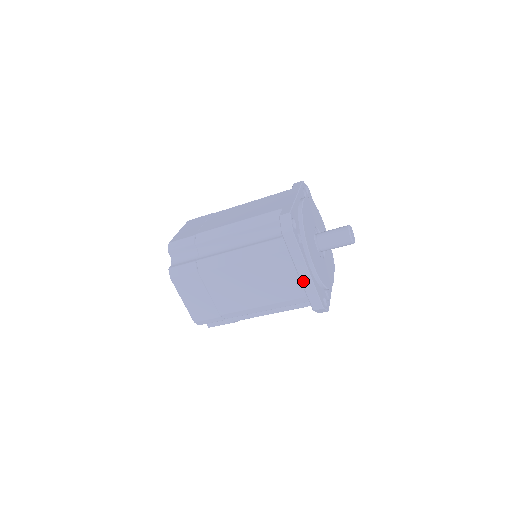
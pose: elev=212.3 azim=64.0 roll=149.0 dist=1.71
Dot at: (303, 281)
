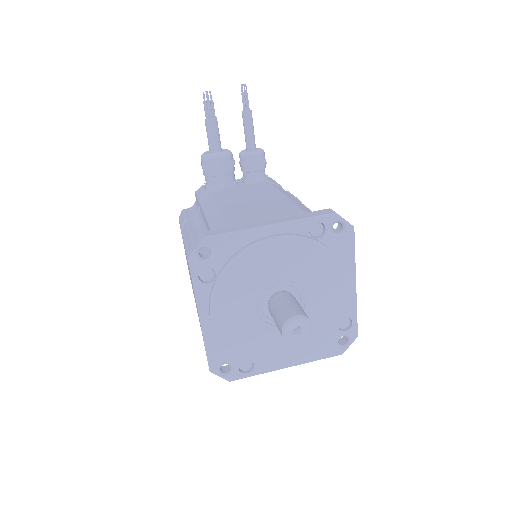
Dot at: occluded
